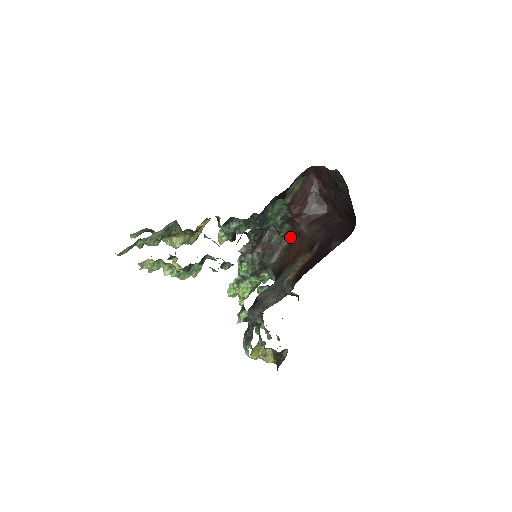
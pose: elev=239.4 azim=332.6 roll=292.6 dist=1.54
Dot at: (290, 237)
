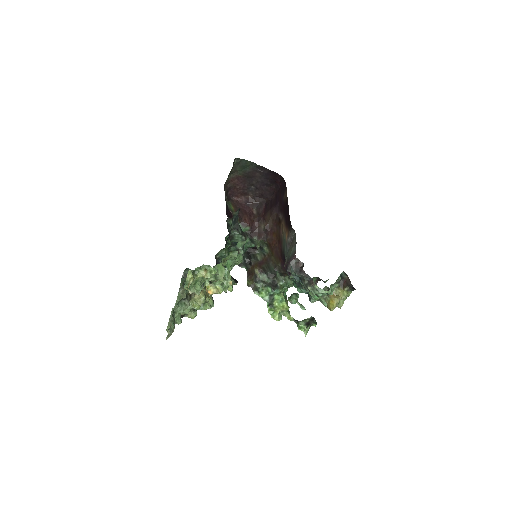
Dot at: (266, 247)
